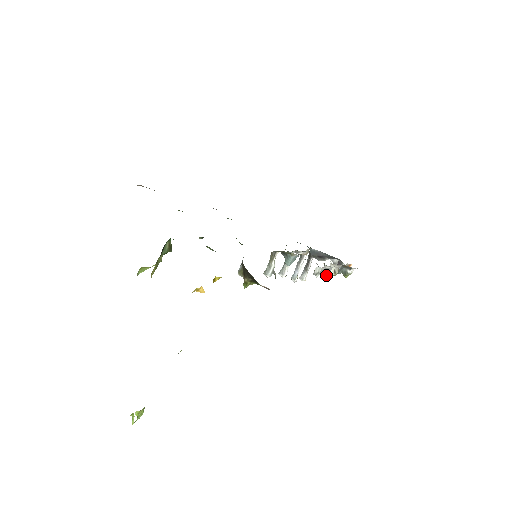
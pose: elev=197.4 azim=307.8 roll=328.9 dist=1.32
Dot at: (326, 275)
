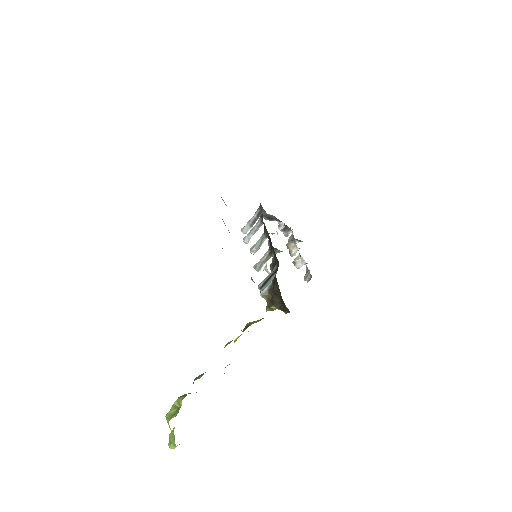
Dot at: occluded
